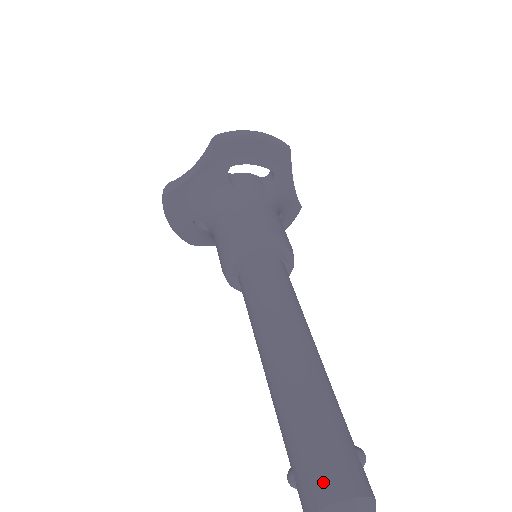
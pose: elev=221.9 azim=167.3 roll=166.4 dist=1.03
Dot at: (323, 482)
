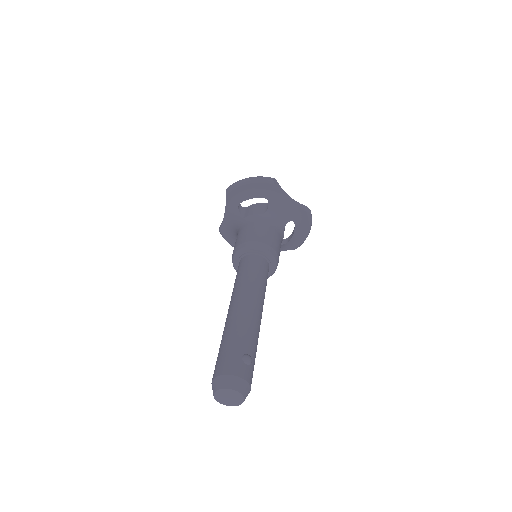
Dot at: (215, 369)
